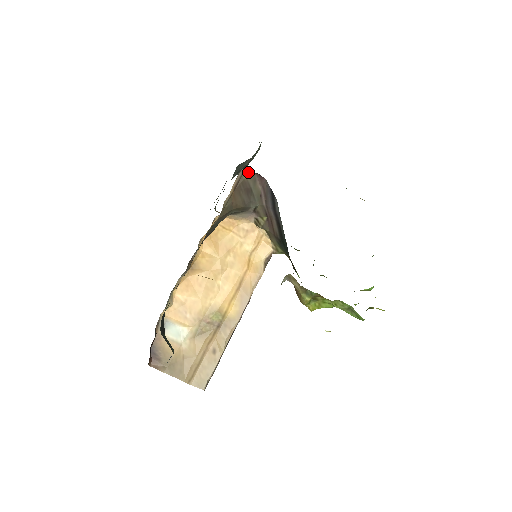
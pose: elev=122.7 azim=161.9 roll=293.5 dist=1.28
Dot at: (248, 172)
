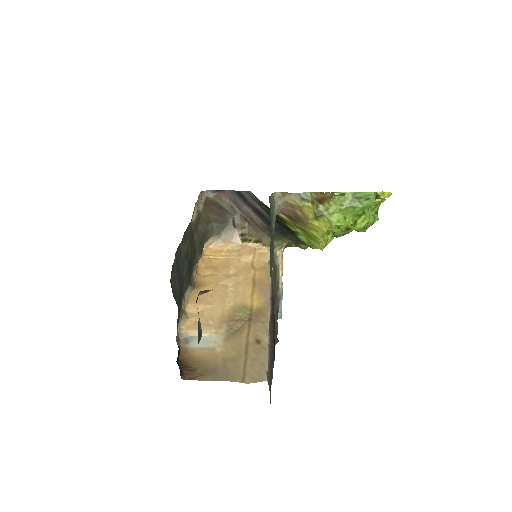
Dot at: (211, 194)
